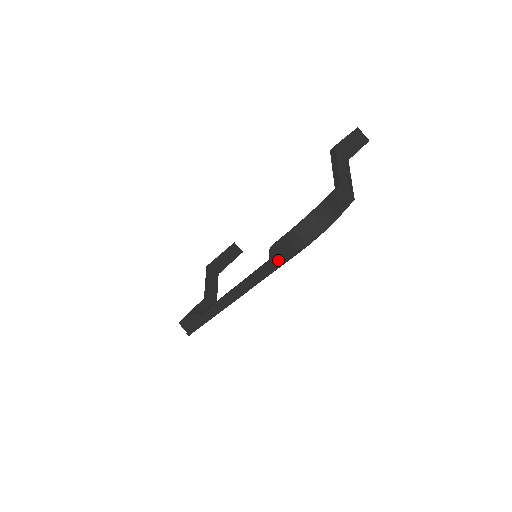
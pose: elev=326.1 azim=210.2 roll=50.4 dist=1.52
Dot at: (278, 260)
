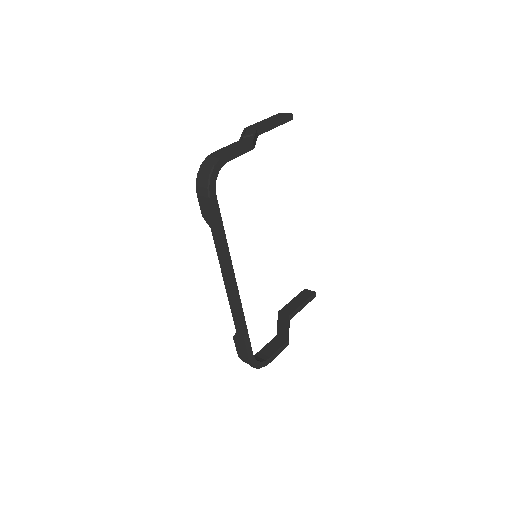
Dot at: (212, 221)
